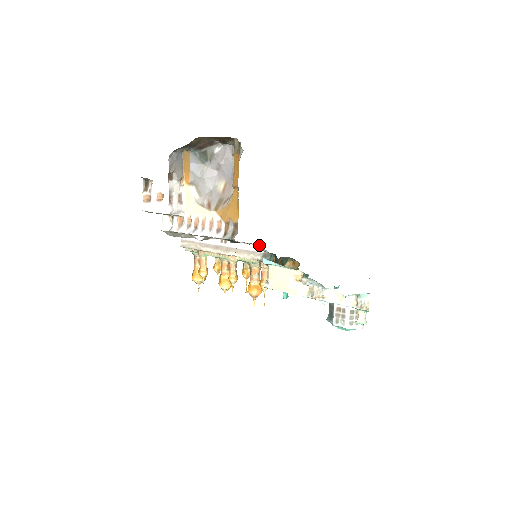
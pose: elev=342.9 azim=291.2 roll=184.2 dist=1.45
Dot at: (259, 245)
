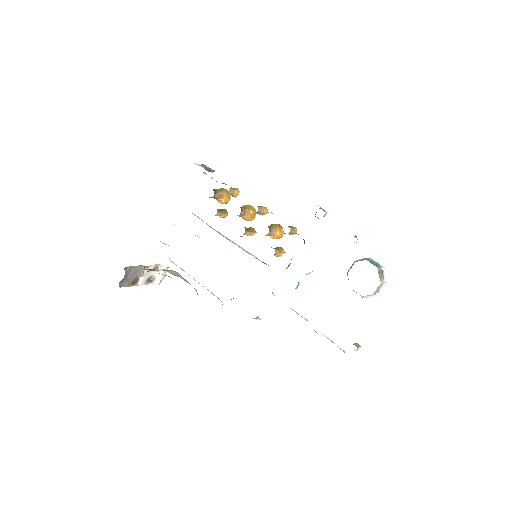
Dot at: occluded
